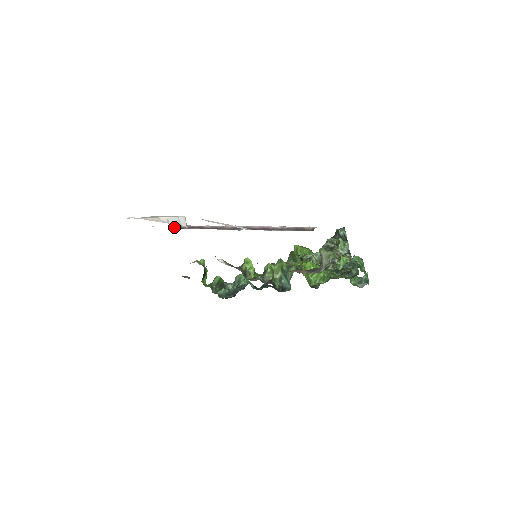
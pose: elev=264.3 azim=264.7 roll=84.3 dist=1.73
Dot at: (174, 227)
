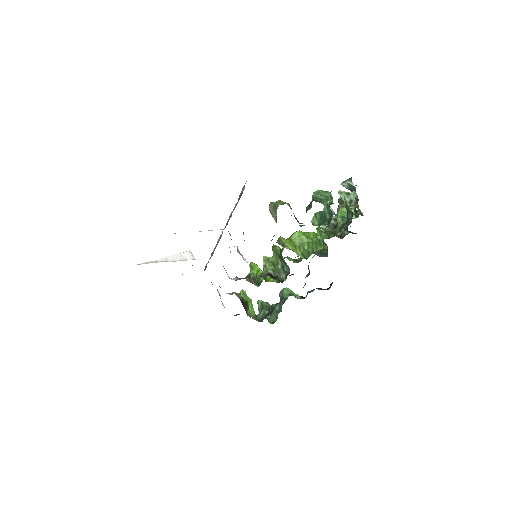
Dot at: (204, 269)
